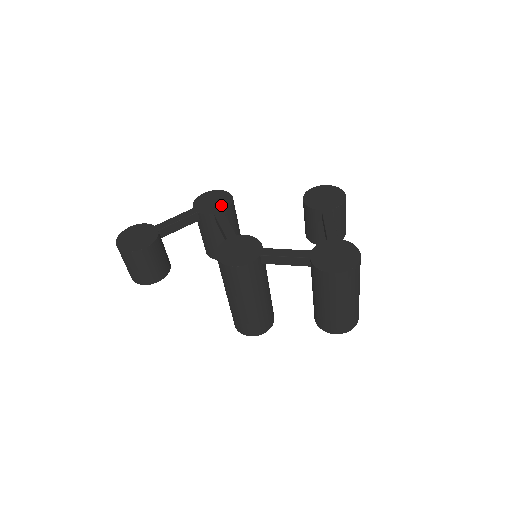
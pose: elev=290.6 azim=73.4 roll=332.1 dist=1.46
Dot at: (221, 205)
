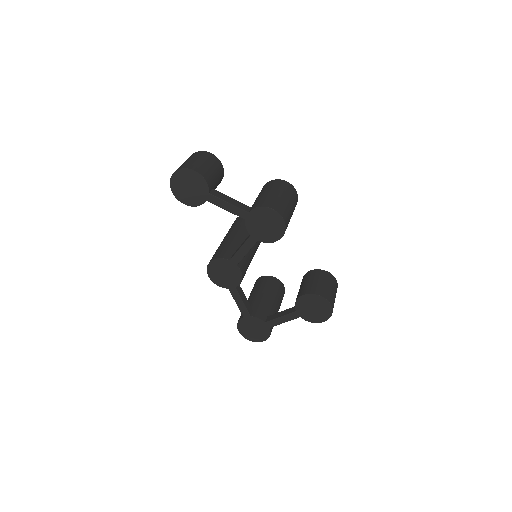
Dot at: (264, 235)
